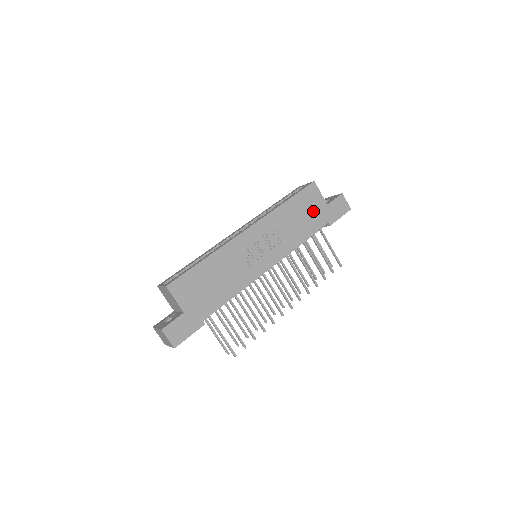
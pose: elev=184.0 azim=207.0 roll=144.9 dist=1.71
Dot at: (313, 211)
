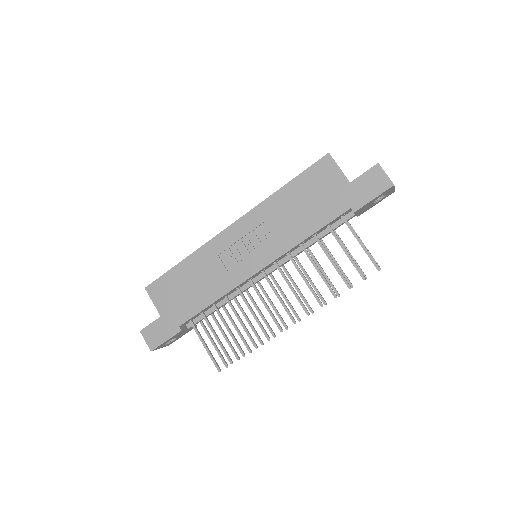
Dot at: (325, 194)
